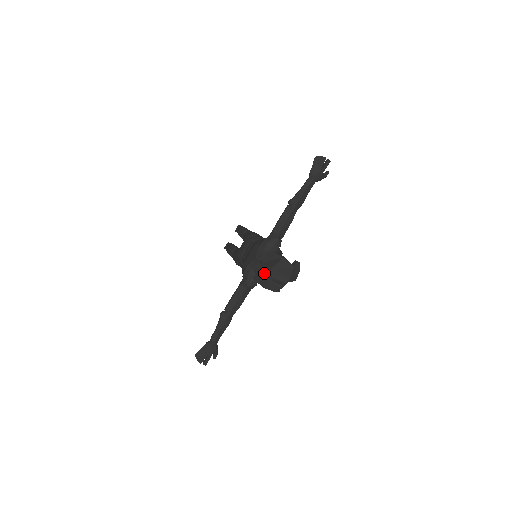
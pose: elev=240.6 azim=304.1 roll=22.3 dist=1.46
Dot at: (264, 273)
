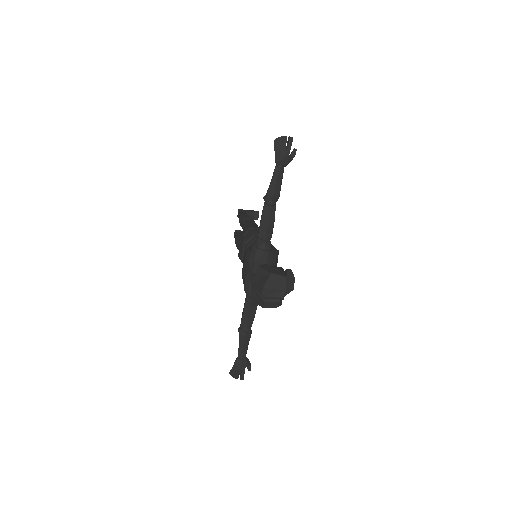
Dot at: (258, 294)
